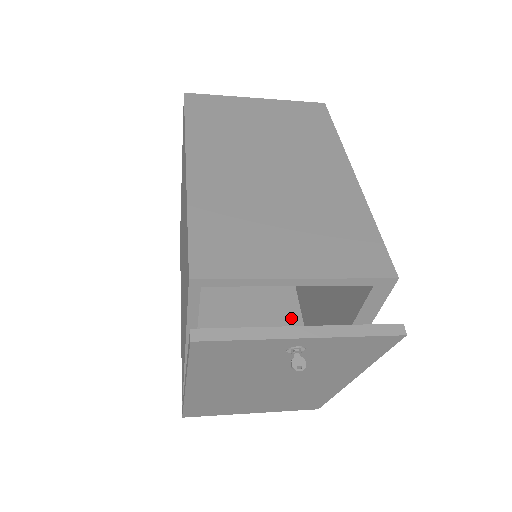
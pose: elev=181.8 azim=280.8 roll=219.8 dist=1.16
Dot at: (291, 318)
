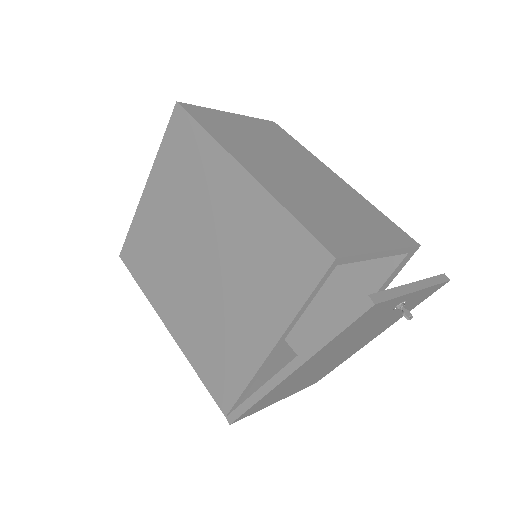
Dot at: occluded
